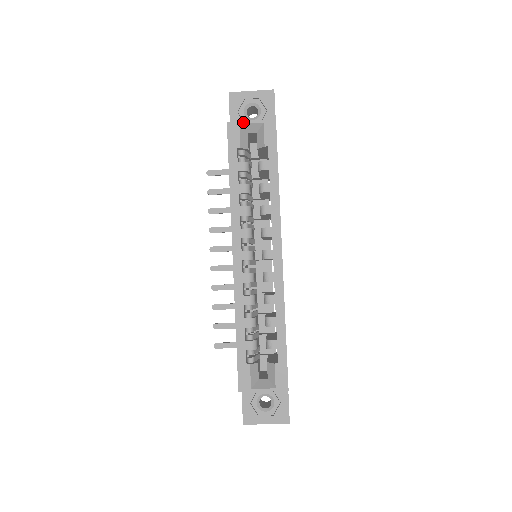
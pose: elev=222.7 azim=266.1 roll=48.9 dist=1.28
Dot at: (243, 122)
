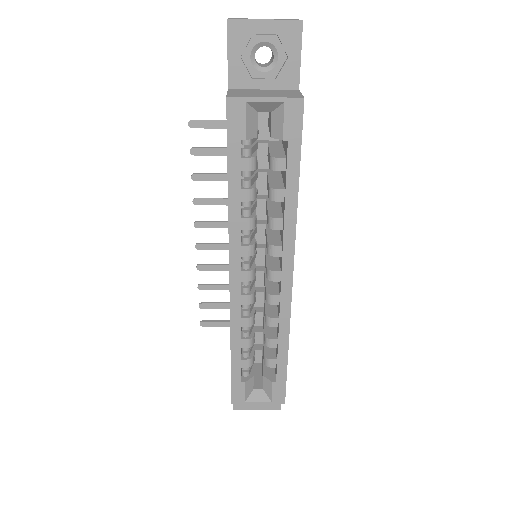
Dot at: (252, 99)
